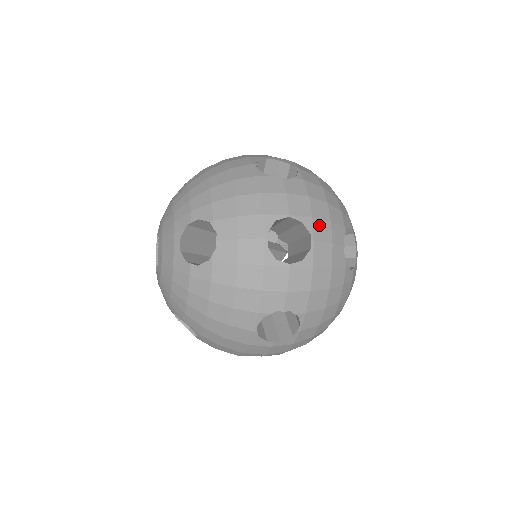
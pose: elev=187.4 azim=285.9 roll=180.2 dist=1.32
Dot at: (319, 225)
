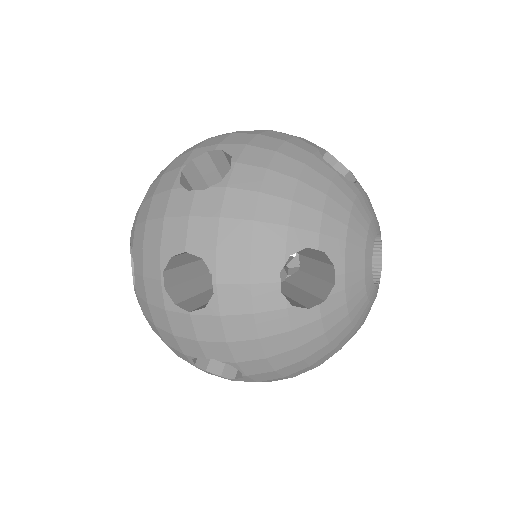
Dot at: (228, 259)
